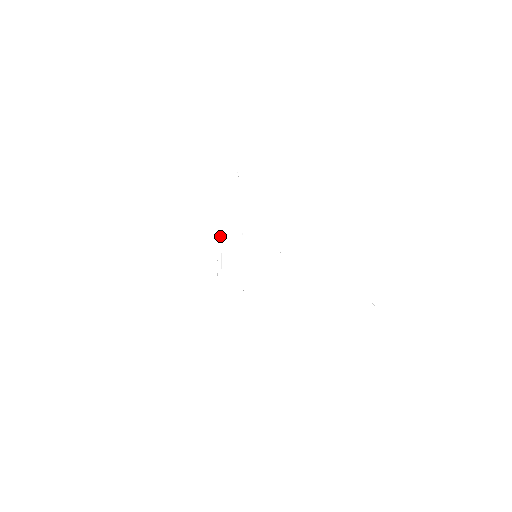
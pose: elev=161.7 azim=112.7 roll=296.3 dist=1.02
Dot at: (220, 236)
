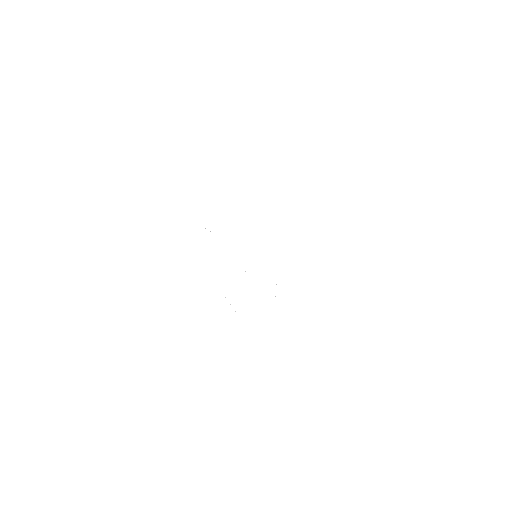
Dot at: occluded
